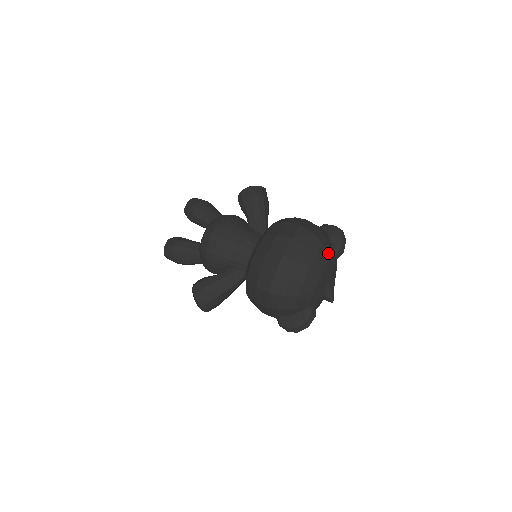
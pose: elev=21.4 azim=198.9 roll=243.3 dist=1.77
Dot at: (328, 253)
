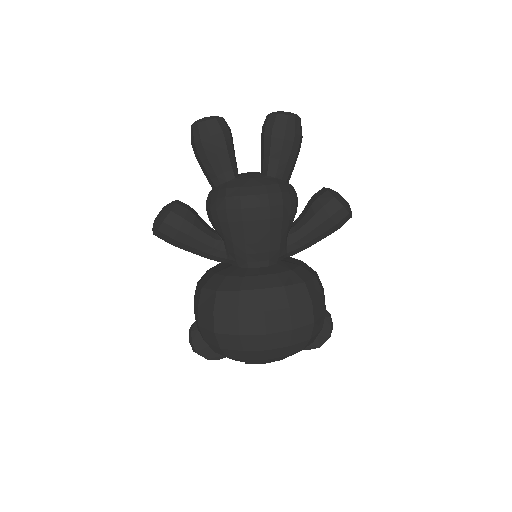
Dot at: occluded
